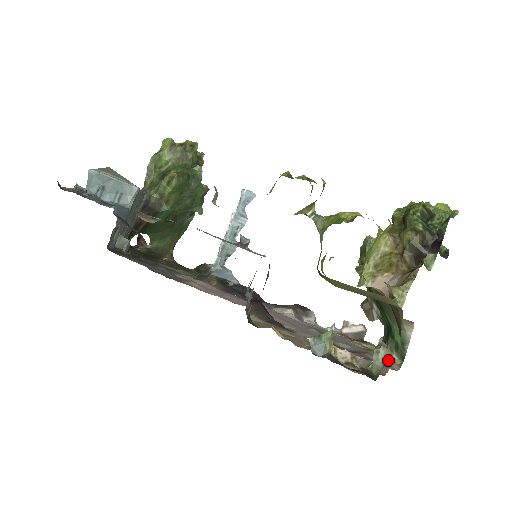
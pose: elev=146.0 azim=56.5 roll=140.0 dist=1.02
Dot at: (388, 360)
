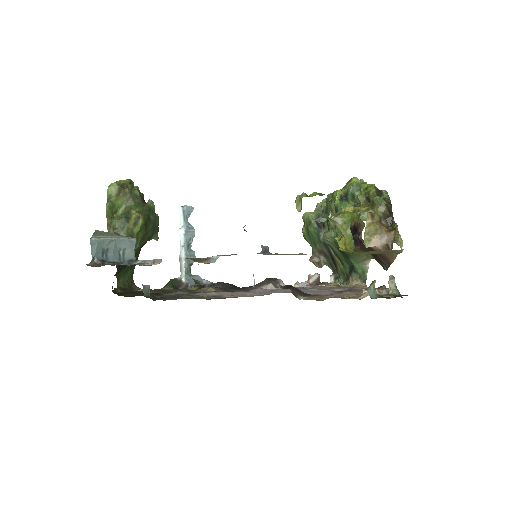
Dot at: (360, 286)
